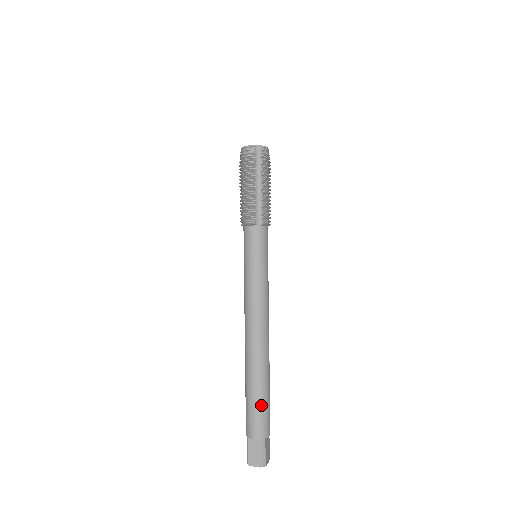
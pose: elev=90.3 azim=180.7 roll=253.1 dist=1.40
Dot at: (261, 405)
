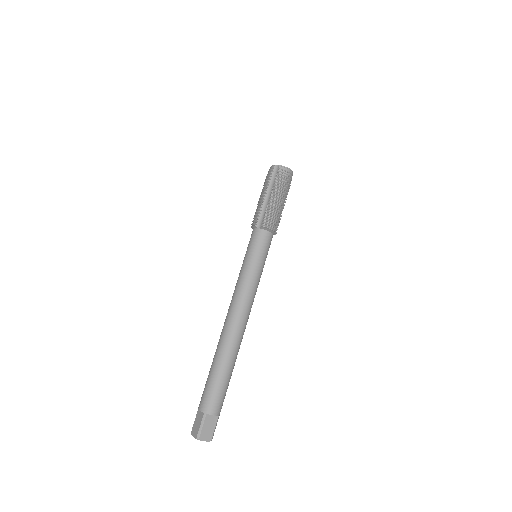
Dot at: (212, 381)
